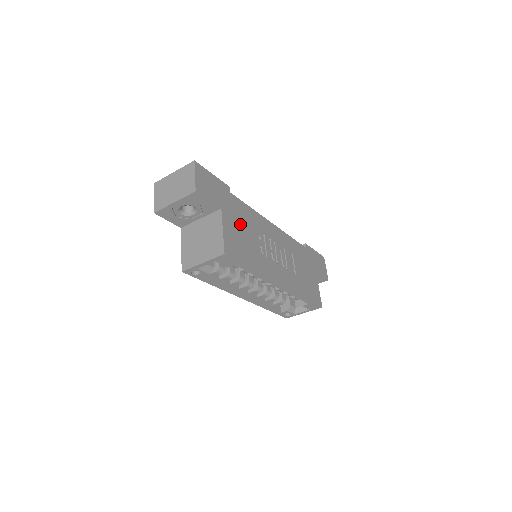
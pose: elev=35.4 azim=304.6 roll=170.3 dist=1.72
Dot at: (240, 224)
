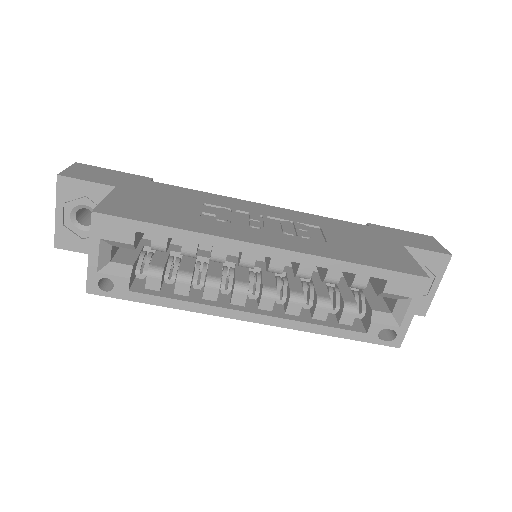
Dot at: (161, 198)
